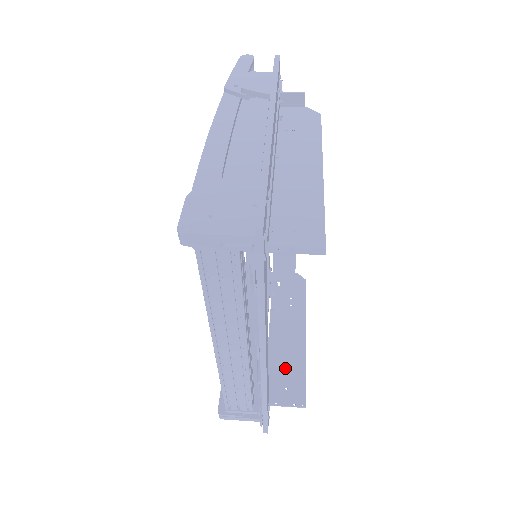
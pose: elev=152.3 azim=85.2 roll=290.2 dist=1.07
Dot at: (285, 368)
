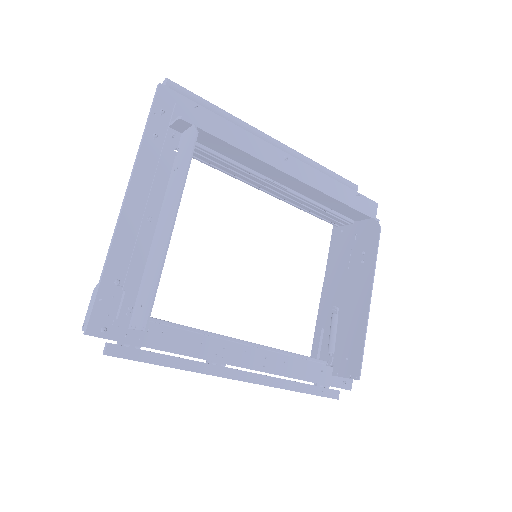
Dot at: (348, 337)
